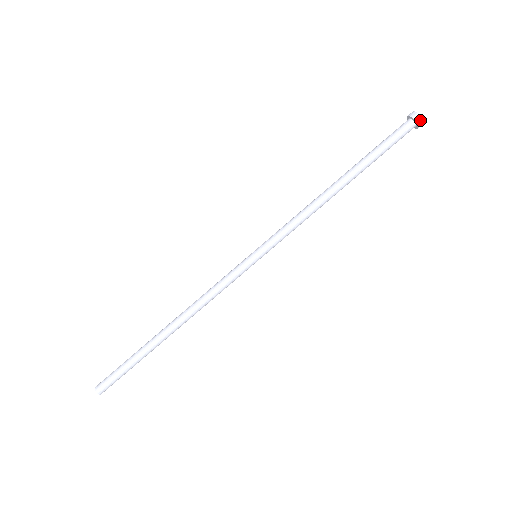
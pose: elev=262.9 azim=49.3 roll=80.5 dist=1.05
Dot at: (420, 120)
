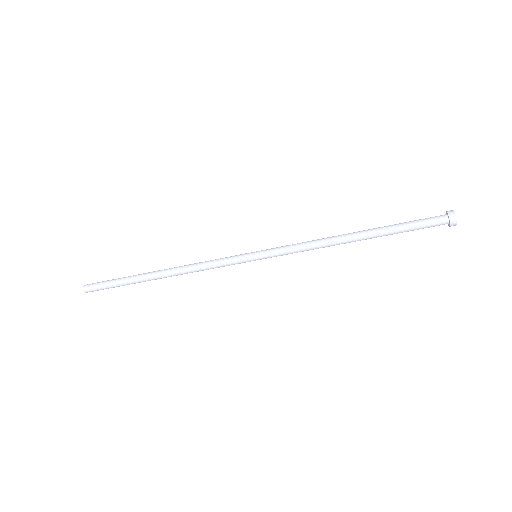
Dot at: (454, 220)
